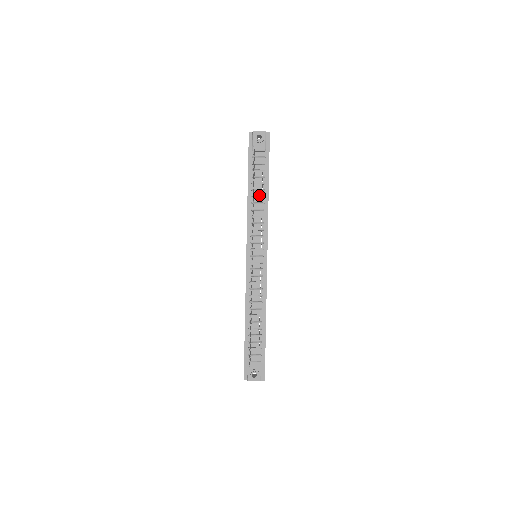
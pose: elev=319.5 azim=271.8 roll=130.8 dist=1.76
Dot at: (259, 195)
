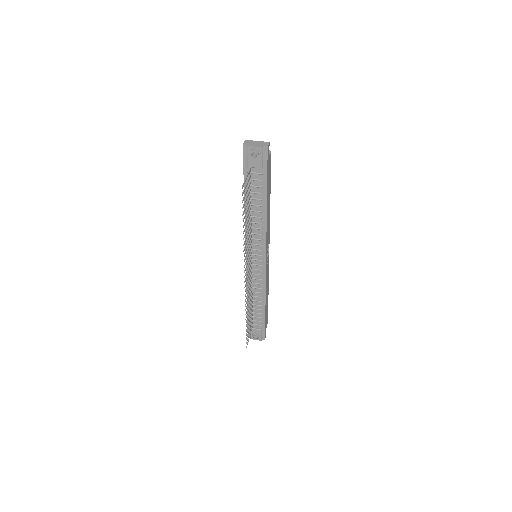
Dot at: (257, 209)
